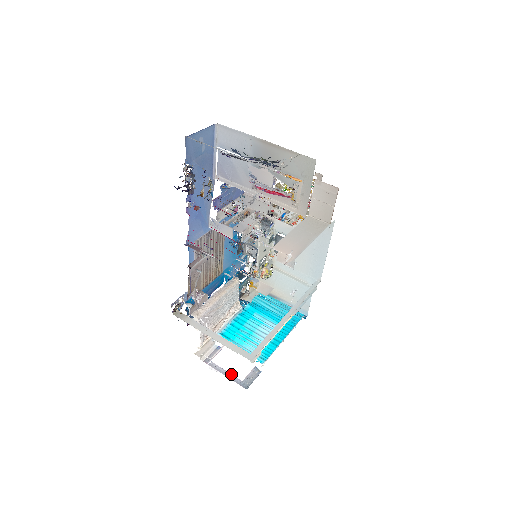
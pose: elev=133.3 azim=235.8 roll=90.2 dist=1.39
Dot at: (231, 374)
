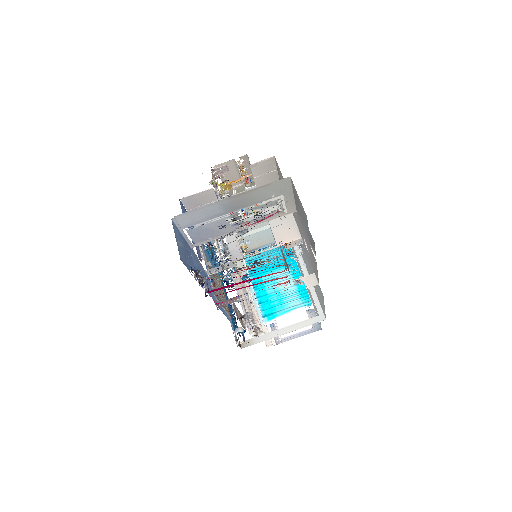
Dot at: (301, 332)
